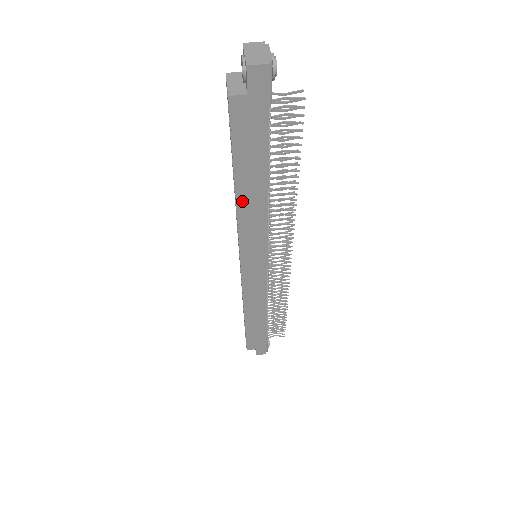
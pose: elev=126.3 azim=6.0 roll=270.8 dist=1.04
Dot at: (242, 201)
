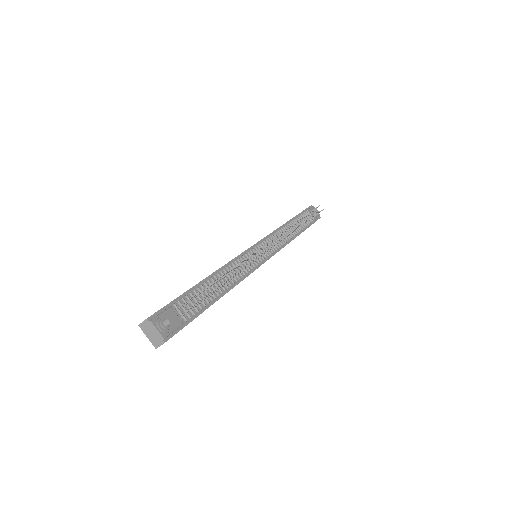
Dot at: occluded
